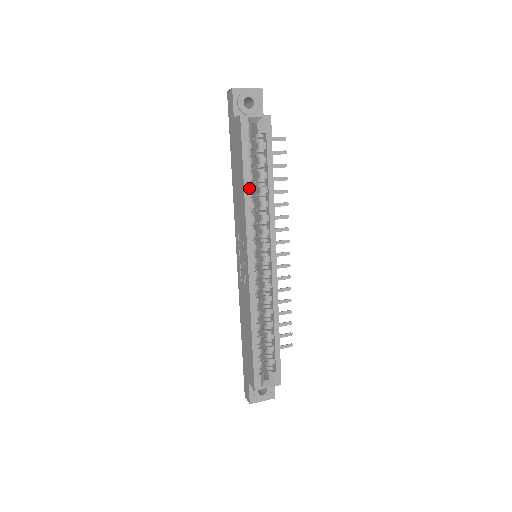
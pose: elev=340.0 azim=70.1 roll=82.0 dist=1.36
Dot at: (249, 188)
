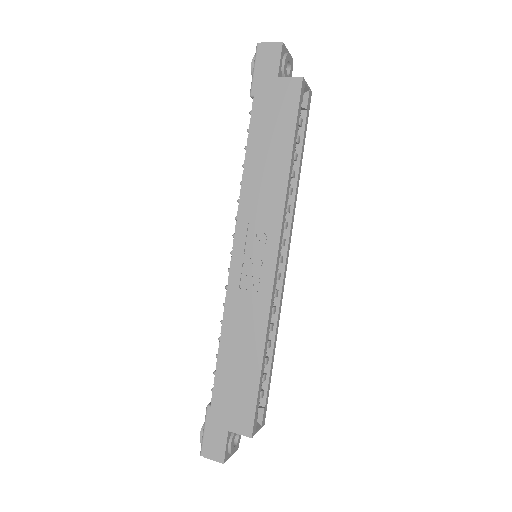
Dot at: occluded
